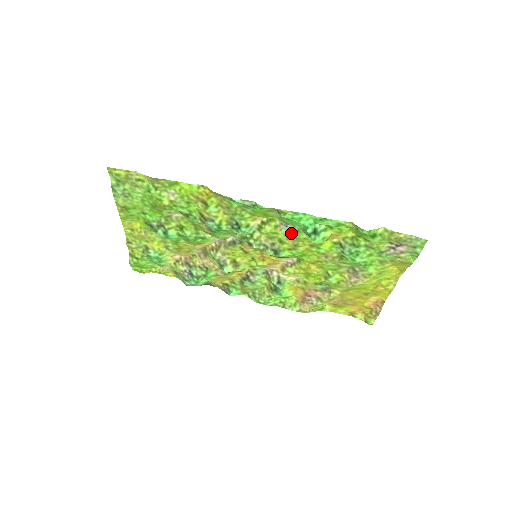
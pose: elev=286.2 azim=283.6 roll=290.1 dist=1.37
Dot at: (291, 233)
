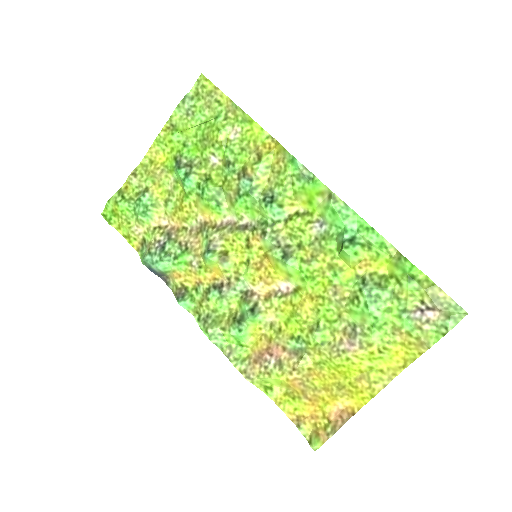
Dot at: (320, 238)
